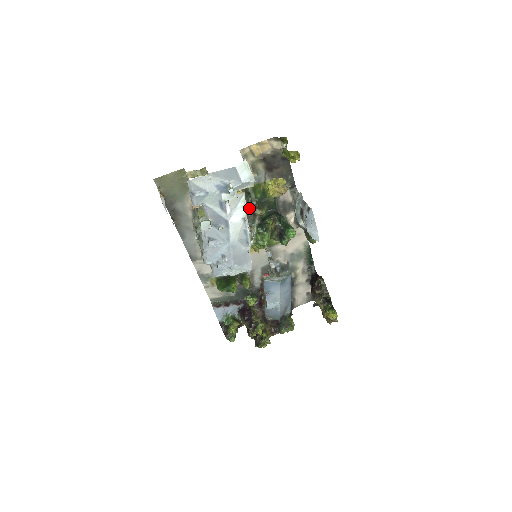
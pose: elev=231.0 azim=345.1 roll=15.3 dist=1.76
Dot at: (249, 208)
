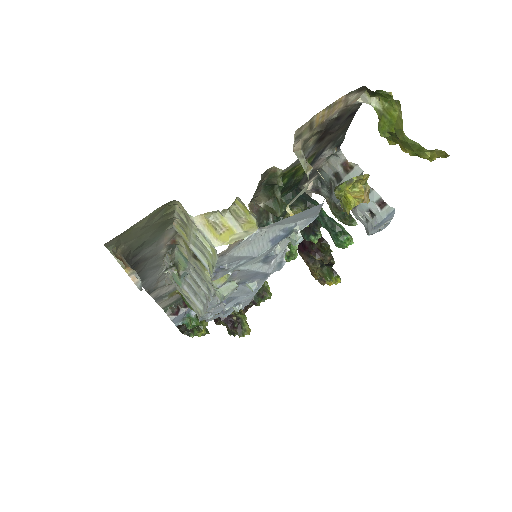
Dot at: (272, 210)
